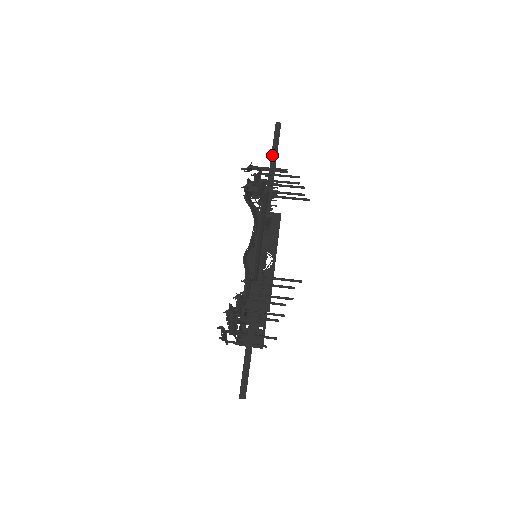
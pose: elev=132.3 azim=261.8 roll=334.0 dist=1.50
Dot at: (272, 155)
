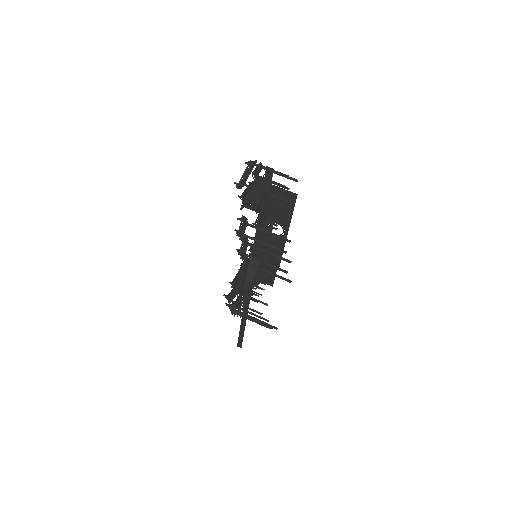
Dot at: (261, 205)
